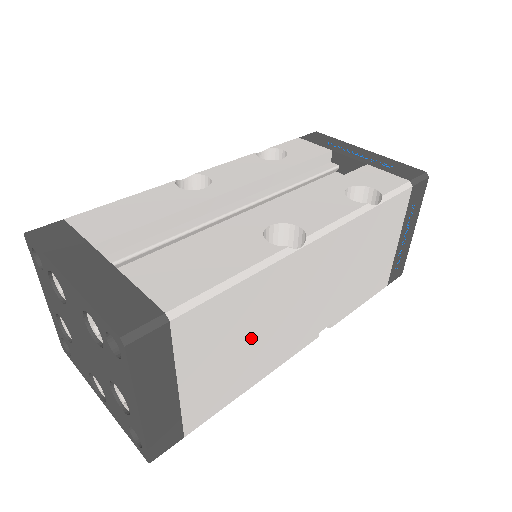
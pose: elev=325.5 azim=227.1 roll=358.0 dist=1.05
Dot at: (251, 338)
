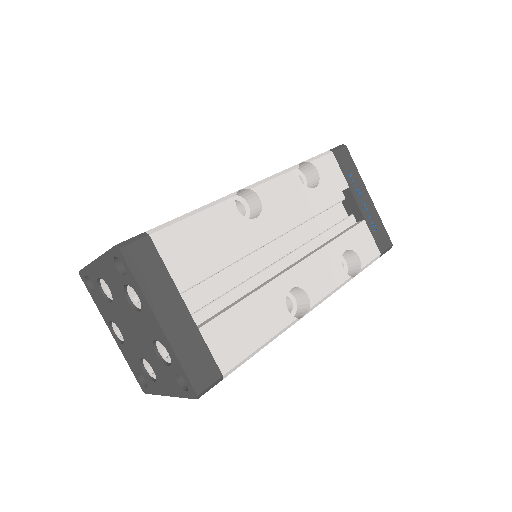
Dot at: occluded
